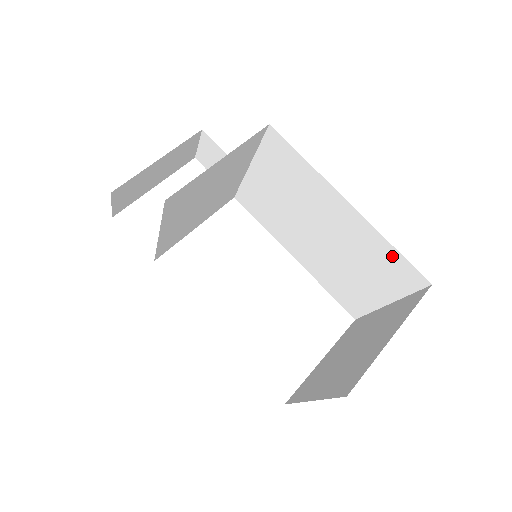
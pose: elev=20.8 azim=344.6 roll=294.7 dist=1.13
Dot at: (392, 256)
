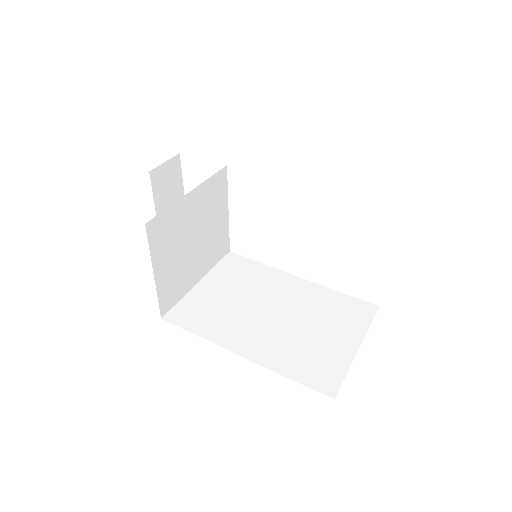
Dot at: occluded
